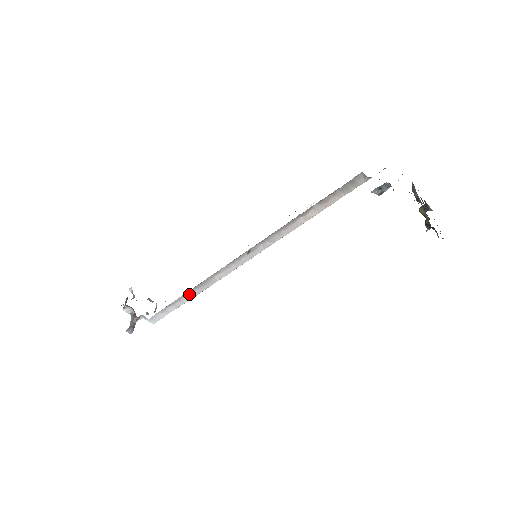
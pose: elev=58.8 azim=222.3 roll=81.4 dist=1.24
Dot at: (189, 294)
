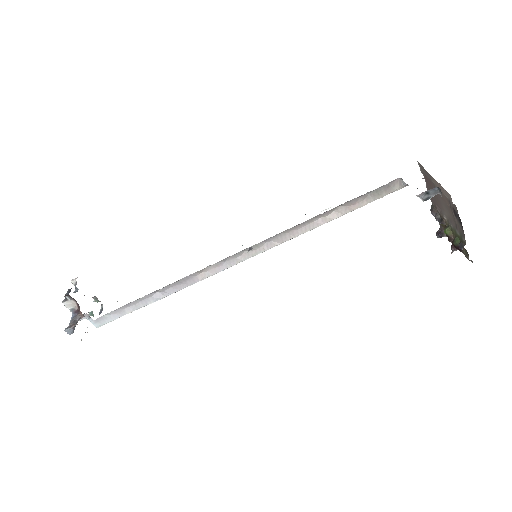
Dot at: (157, 293)
